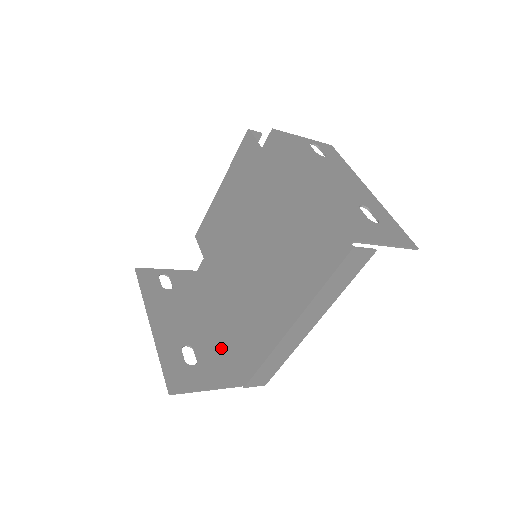
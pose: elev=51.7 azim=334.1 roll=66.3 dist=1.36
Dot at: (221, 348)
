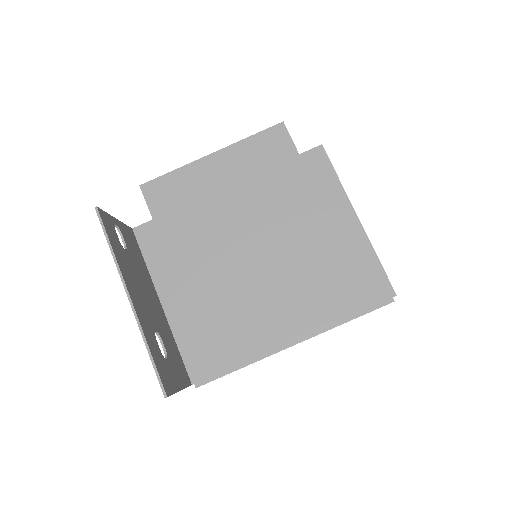
Dot at: (172, 338)
